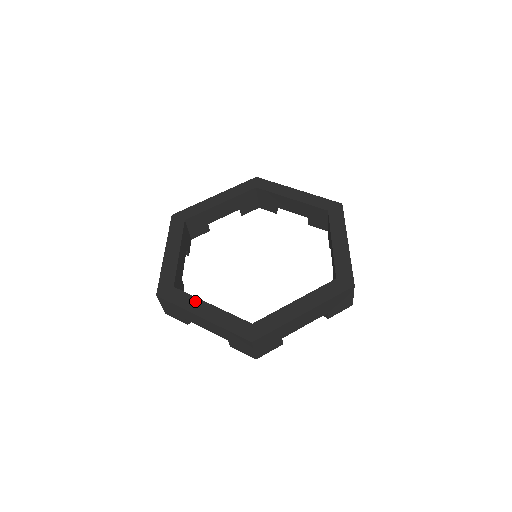
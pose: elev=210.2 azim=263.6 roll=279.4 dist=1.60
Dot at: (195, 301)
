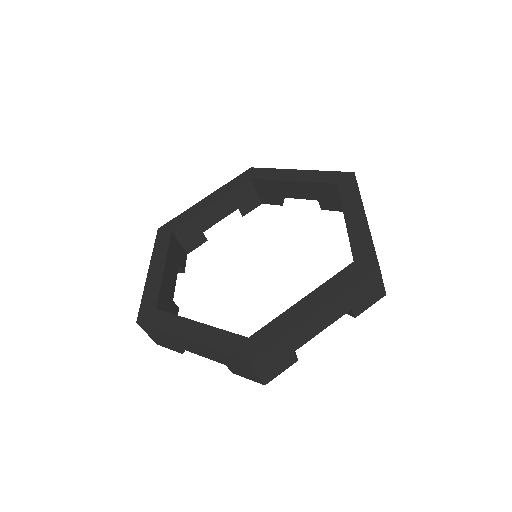
Dot at: (180, 321)
